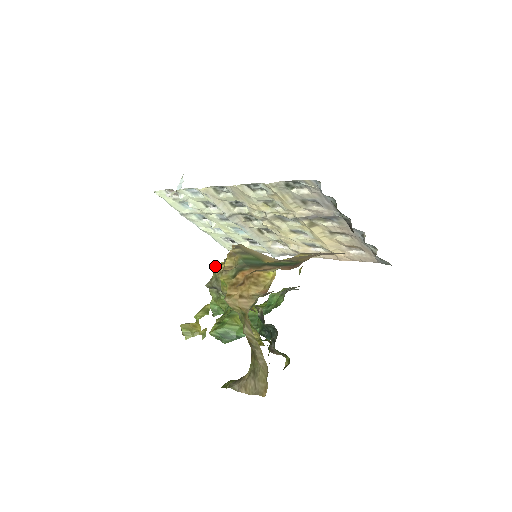
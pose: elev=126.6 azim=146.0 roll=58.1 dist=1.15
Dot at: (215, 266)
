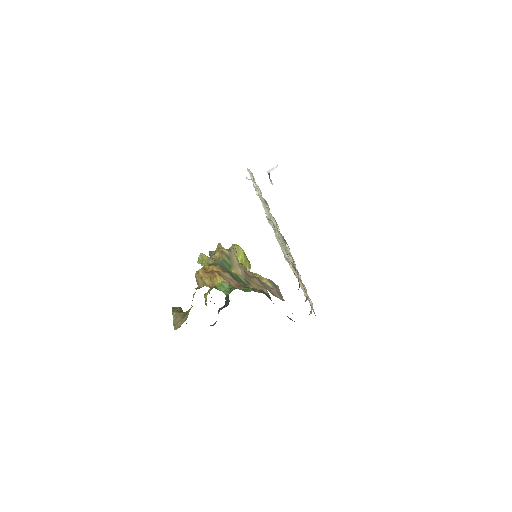
Dot at: (219, 247)
